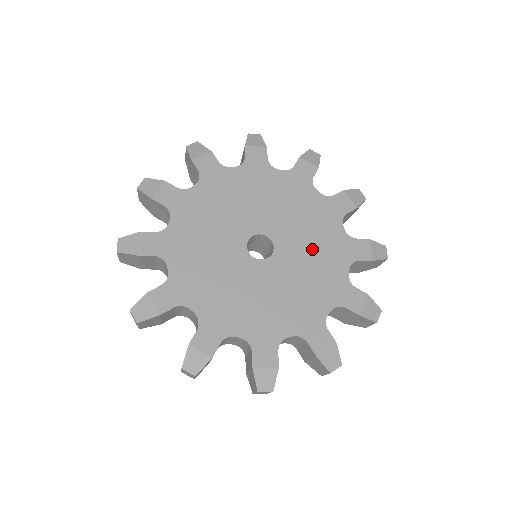
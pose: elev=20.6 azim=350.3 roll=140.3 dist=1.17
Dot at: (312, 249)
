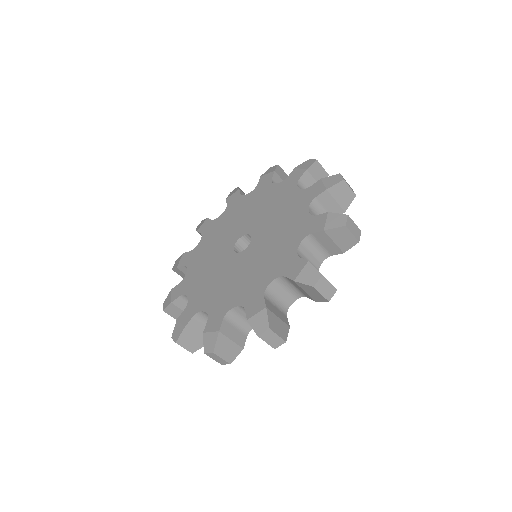
Dot at: (278, 218)
